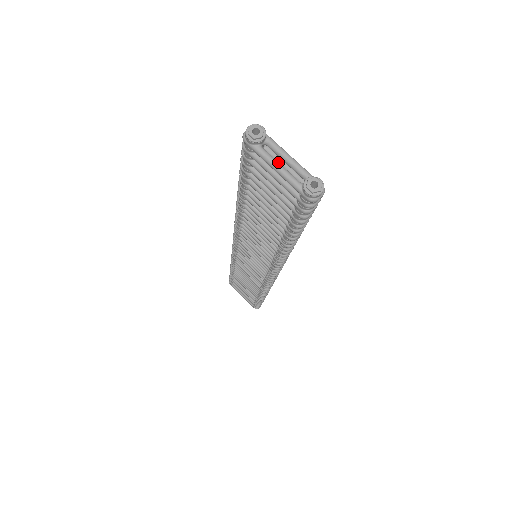
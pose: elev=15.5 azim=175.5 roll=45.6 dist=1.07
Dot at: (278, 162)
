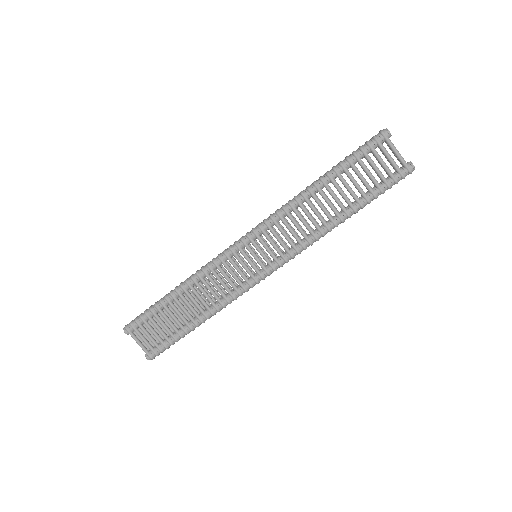
Dot at: (396, 150)
